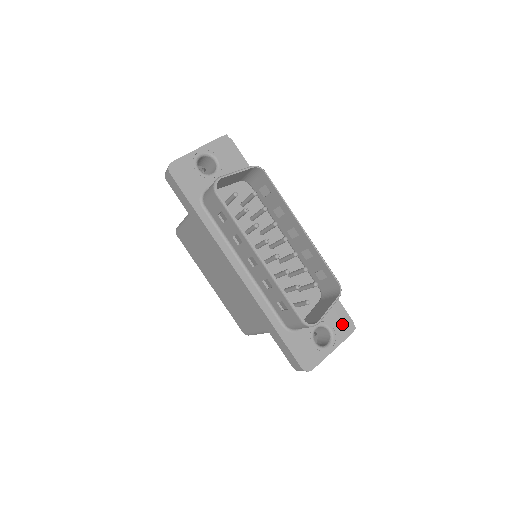
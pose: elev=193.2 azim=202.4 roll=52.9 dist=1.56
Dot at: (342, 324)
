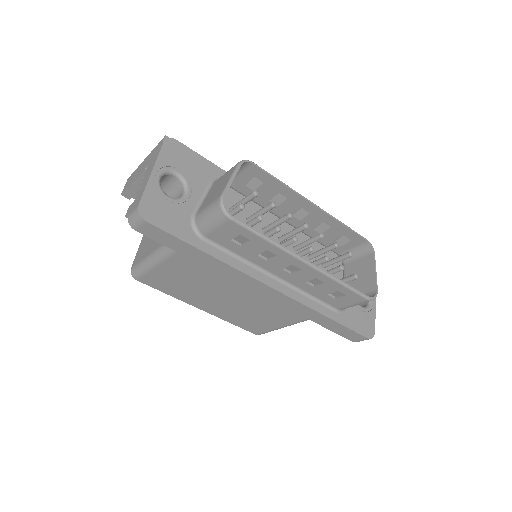
Dot at: occluded
